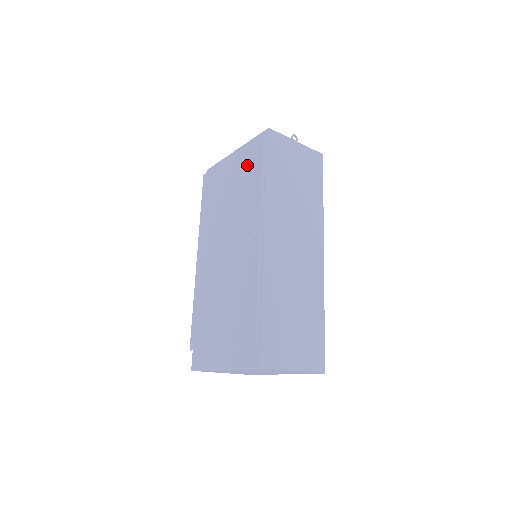
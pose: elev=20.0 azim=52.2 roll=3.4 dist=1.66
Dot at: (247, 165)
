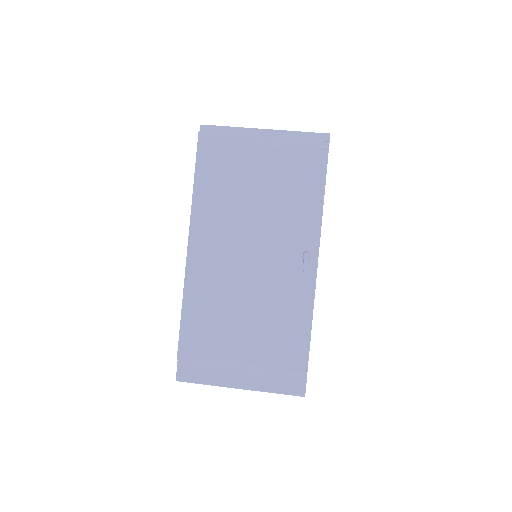
Dot at: (296, 166)
